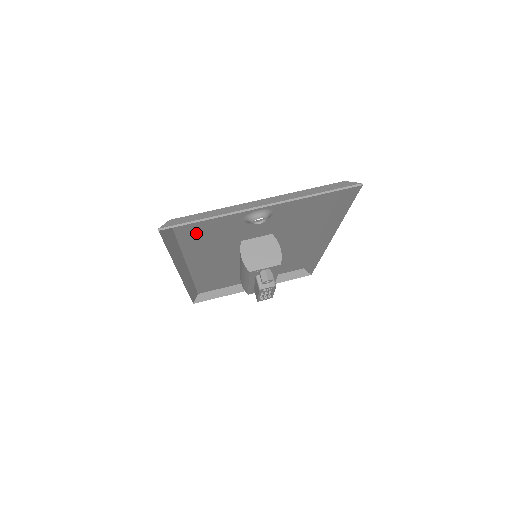
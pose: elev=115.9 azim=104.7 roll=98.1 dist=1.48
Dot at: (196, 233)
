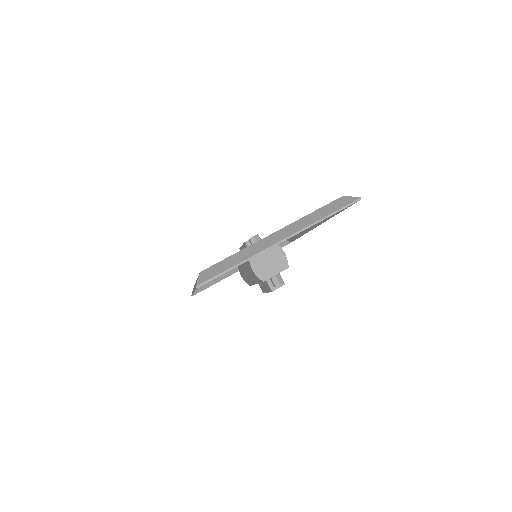
Dot at: occluded
